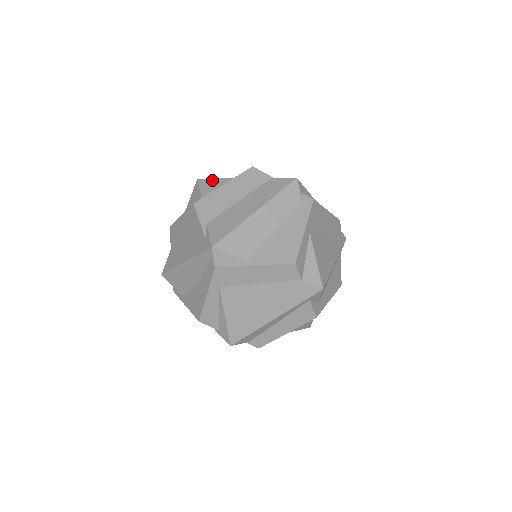
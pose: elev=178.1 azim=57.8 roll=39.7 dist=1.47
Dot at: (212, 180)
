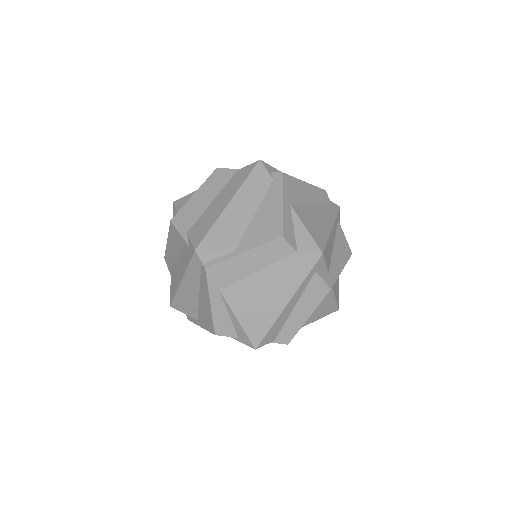
Dot at: (186, 197)
